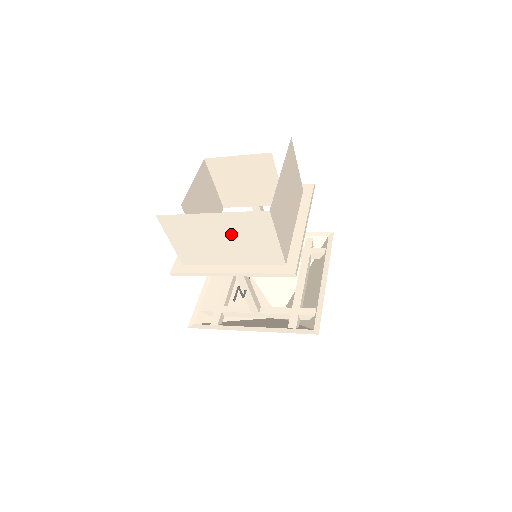
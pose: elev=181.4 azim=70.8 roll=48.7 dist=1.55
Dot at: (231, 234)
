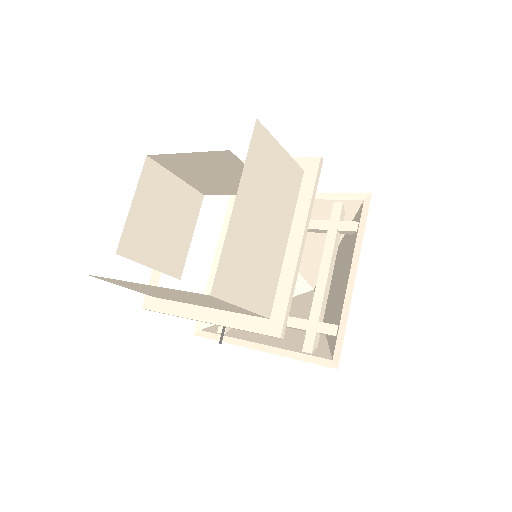
Dot at: (182, 296)
